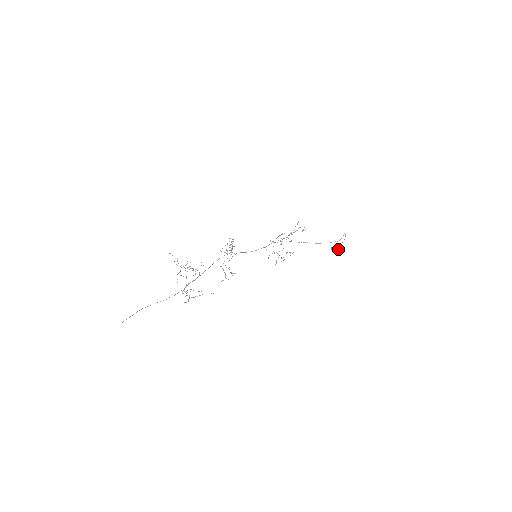
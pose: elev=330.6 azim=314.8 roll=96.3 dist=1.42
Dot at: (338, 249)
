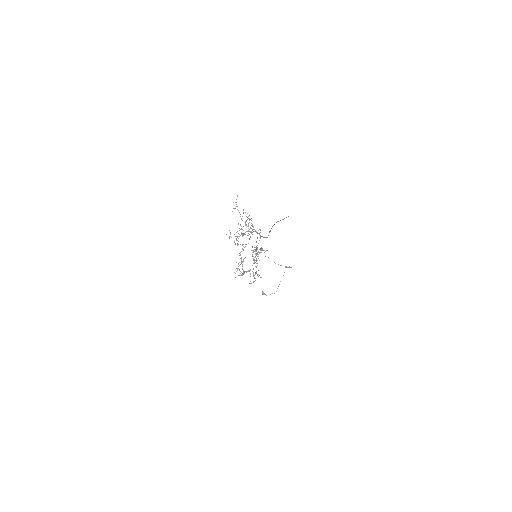
Dot at: occluded
